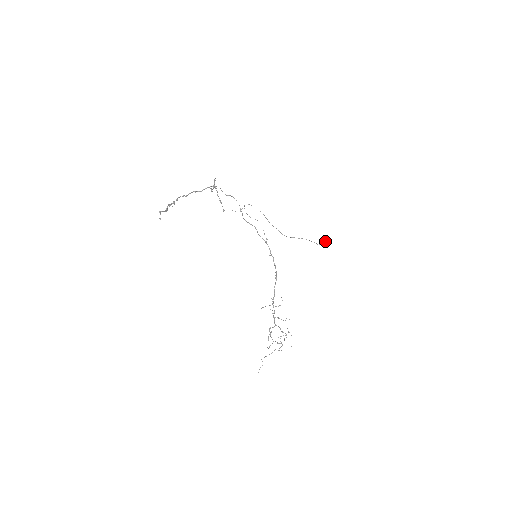
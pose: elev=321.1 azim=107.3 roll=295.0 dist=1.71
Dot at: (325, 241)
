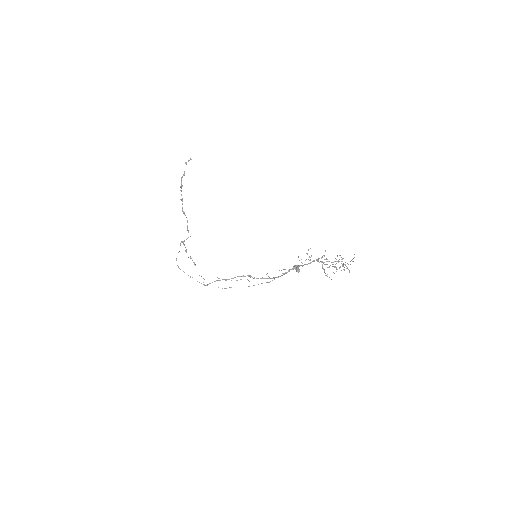
Dot at: occluded
